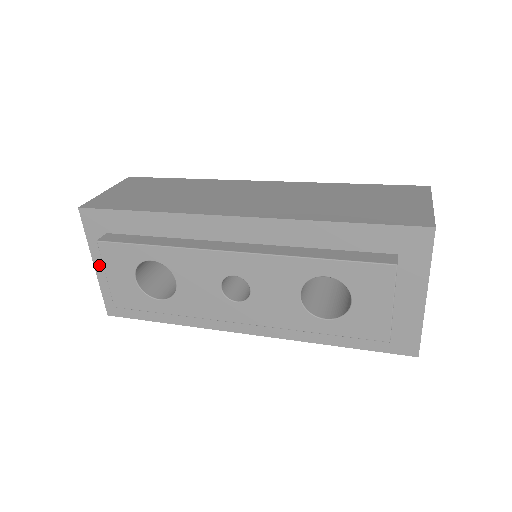
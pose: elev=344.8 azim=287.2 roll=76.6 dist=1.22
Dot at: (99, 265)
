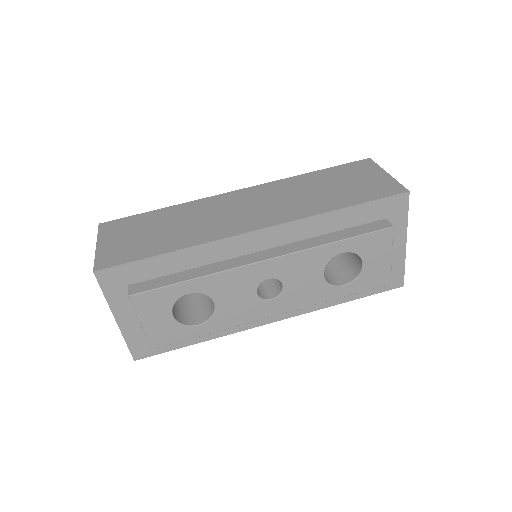
Dot at: (121, 318)
